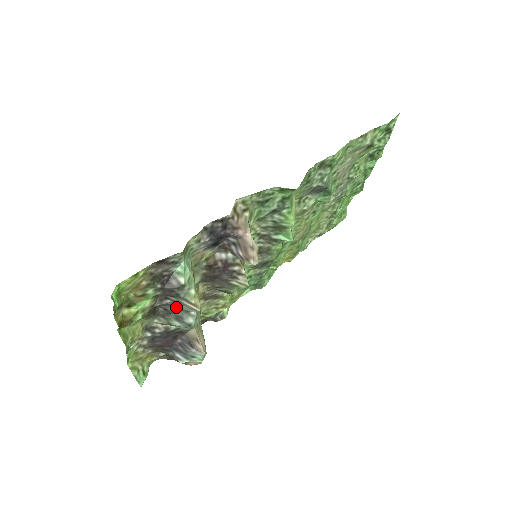
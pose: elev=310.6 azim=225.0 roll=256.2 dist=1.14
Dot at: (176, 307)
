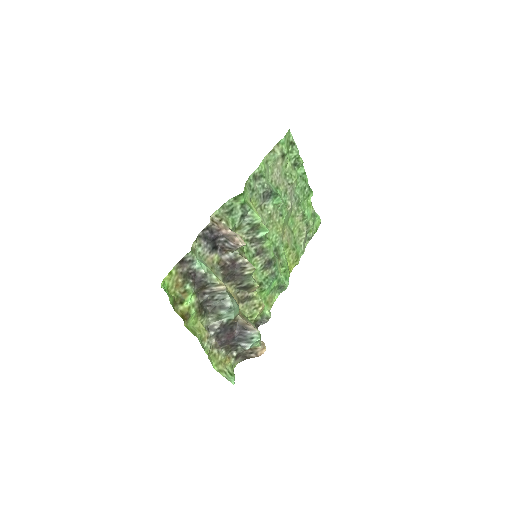
Dot at: (215, 299)
